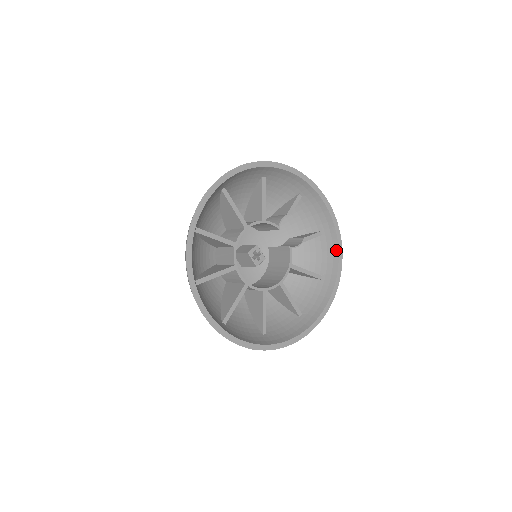
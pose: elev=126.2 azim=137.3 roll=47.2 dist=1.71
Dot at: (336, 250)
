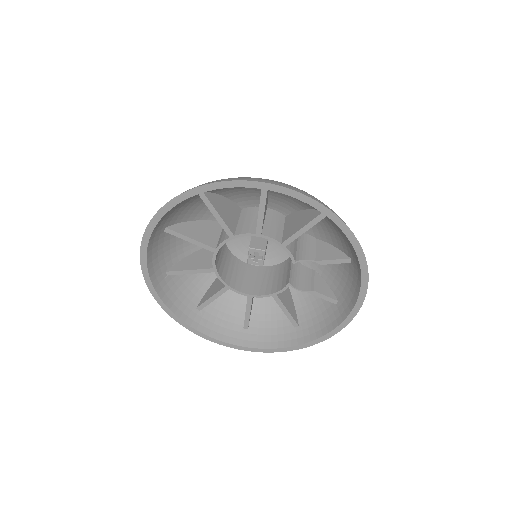
Dot at: (328, 329)
